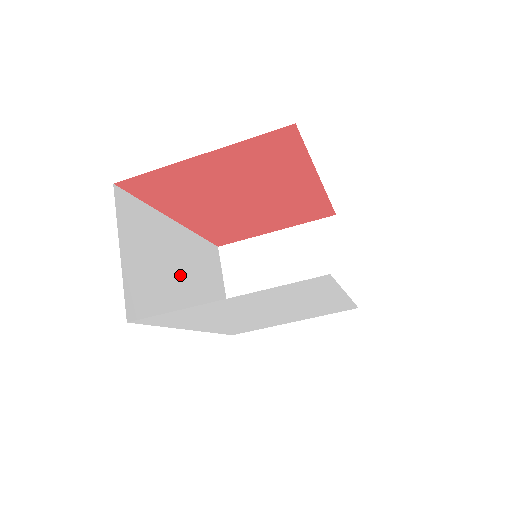
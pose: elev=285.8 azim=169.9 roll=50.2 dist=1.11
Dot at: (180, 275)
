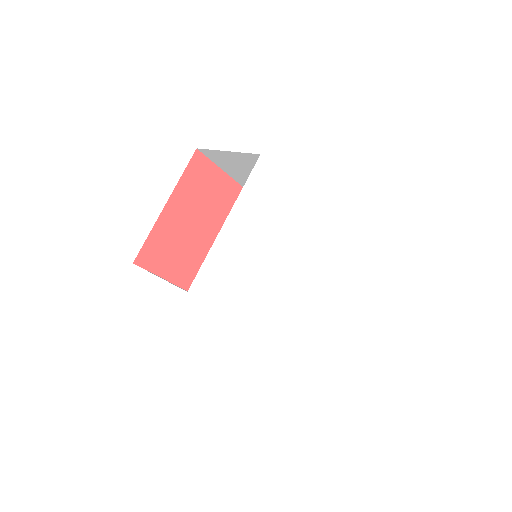
Dot at: occluded
